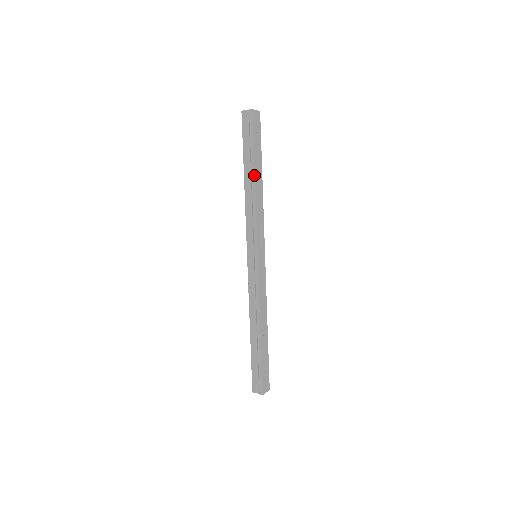
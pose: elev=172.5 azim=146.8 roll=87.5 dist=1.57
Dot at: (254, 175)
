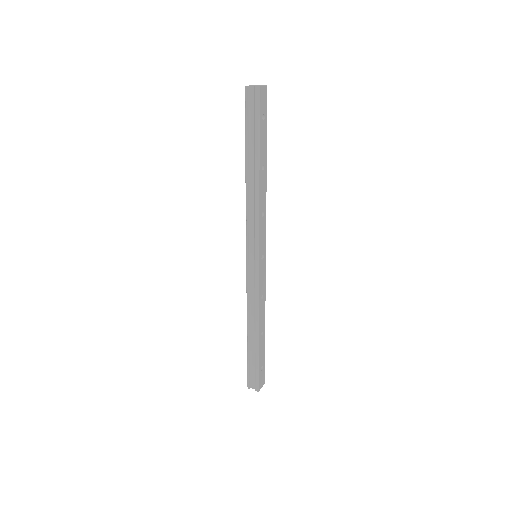
Dot at: (259, 169)
